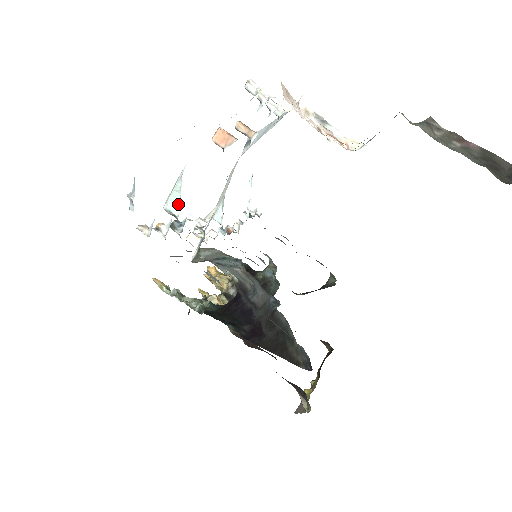
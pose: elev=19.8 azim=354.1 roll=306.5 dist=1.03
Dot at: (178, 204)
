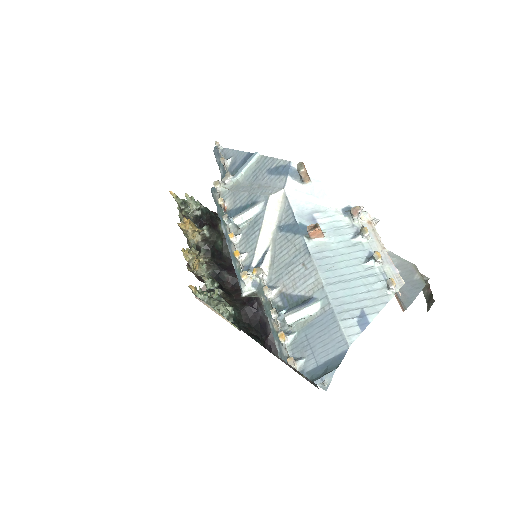
Dot at: (298, 322)
